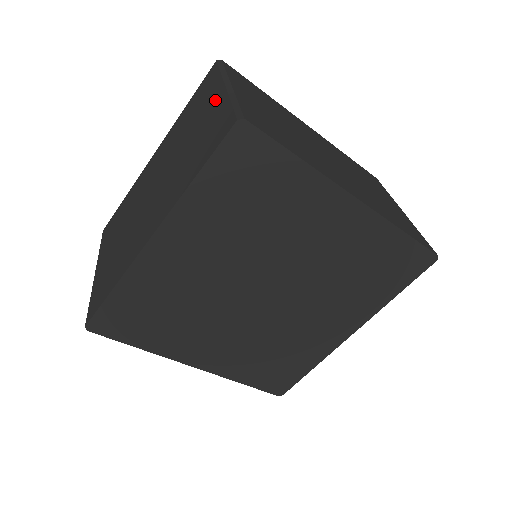
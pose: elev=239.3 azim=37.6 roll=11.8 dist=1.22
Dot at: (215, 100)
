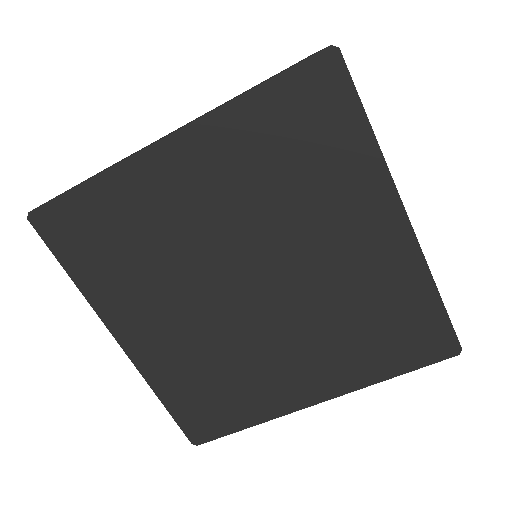
Dot at: occluded
